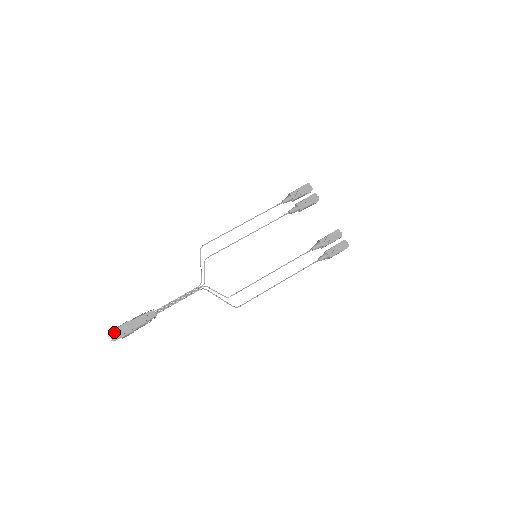
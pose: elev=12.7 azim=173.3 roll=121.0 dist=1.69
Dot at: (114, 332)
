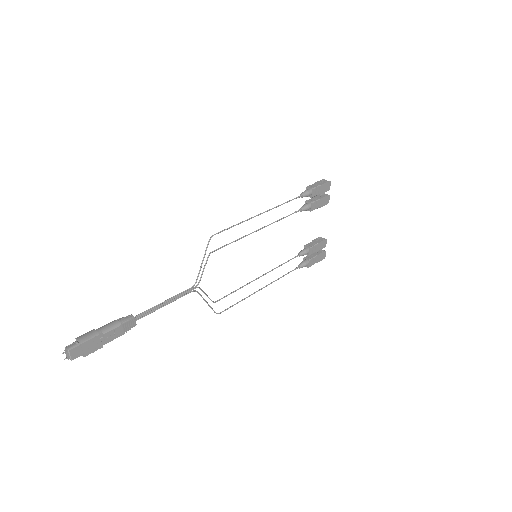
Dot at: (75, 349)
